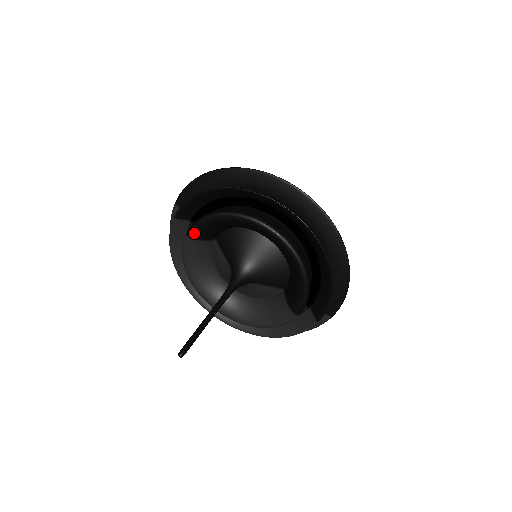
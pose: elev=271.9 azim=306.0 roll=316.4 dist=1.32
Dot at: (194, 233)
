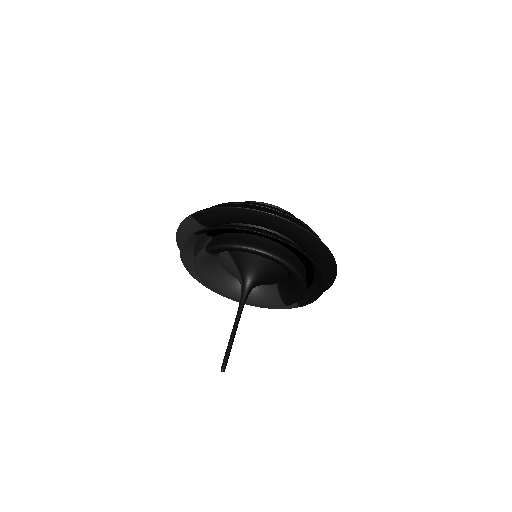
Dot at: (214, 252)
